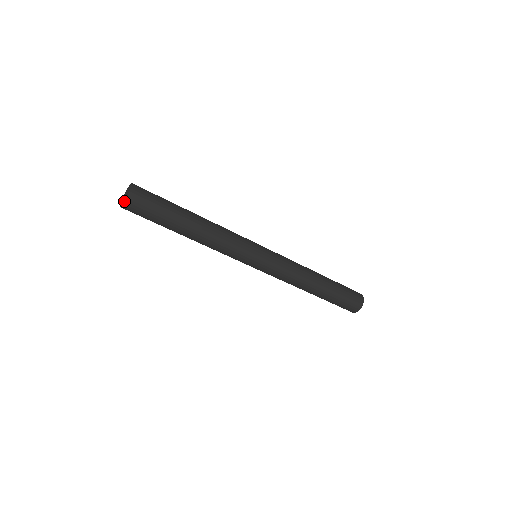
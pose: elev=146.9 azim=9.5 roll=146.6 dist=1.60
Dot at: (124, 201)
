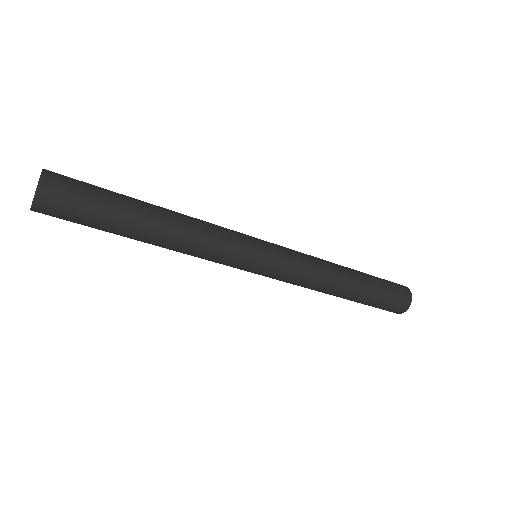
Dot at: occluded
